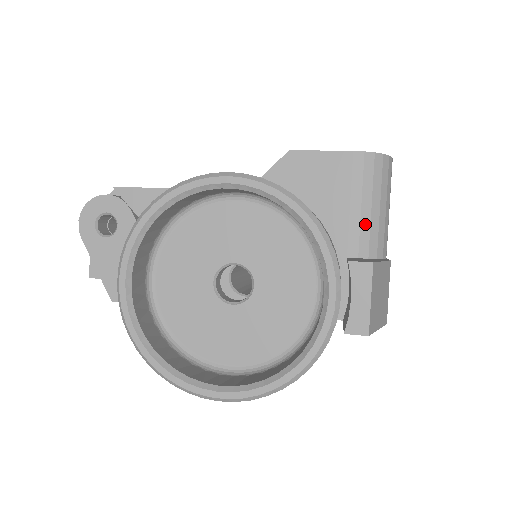
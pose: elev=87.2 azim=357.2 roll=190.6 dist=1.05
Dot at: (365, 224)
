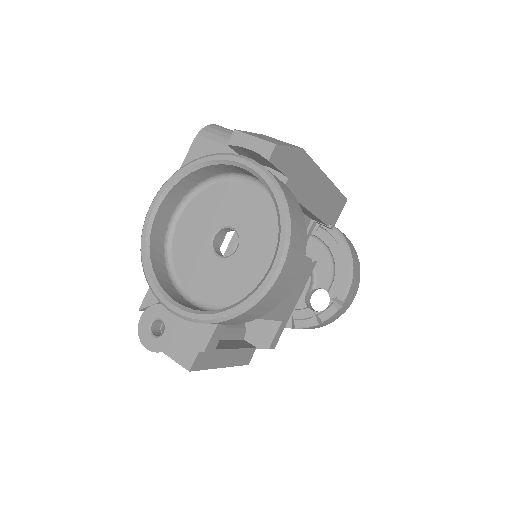
Dot at: occluded
